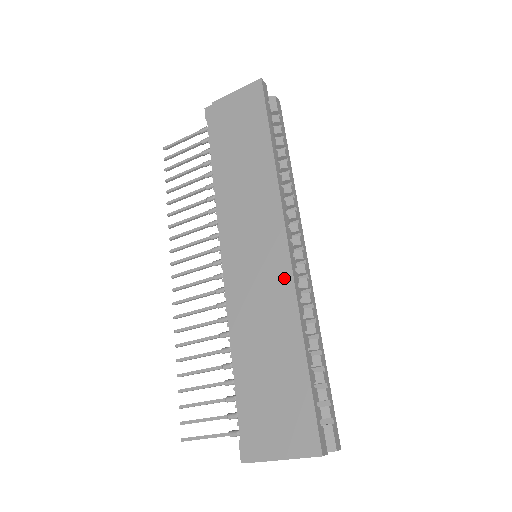
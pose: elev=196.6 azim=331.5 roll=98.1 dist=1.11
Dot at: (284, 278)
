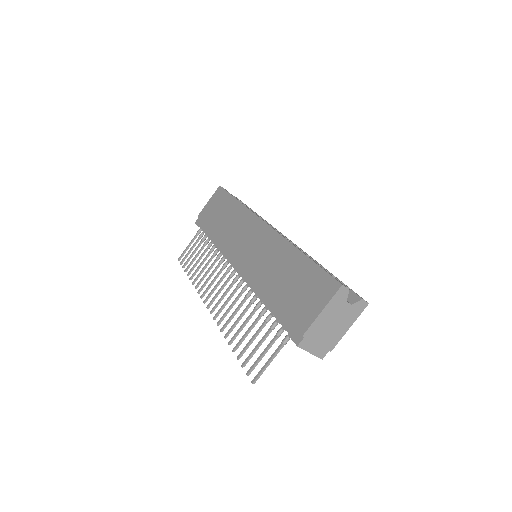
Dot at: (272, 237)
